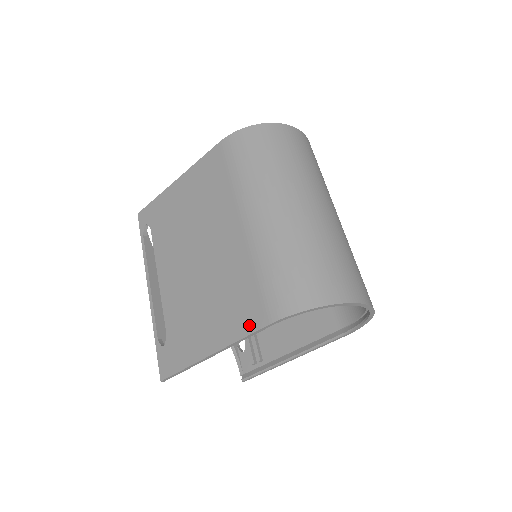
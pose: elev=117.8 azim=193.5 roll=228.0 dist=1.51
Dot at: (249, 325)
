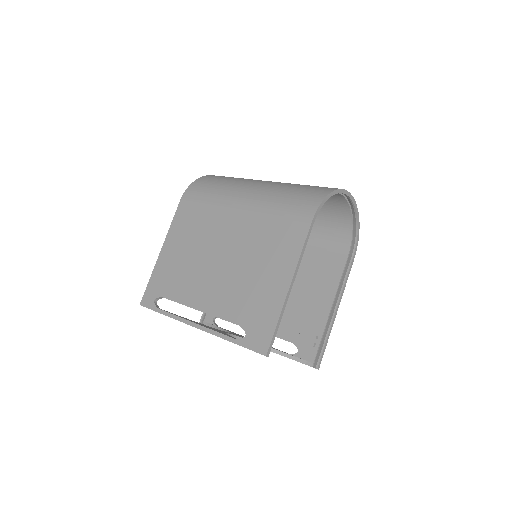
Dot at: (299, 238)
